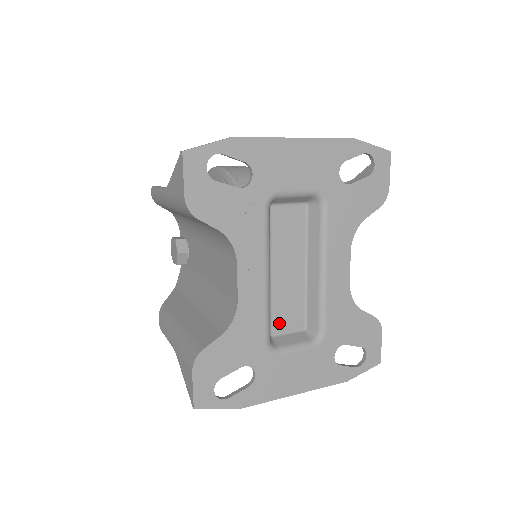
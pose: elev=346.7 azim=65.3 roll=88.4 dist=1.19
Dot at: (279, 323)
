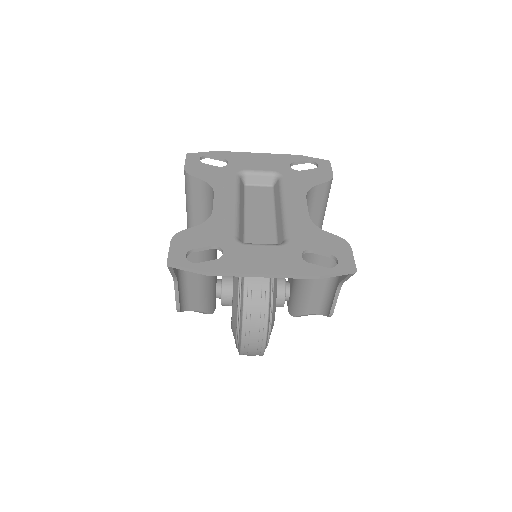
Dot at: (252, 242)
